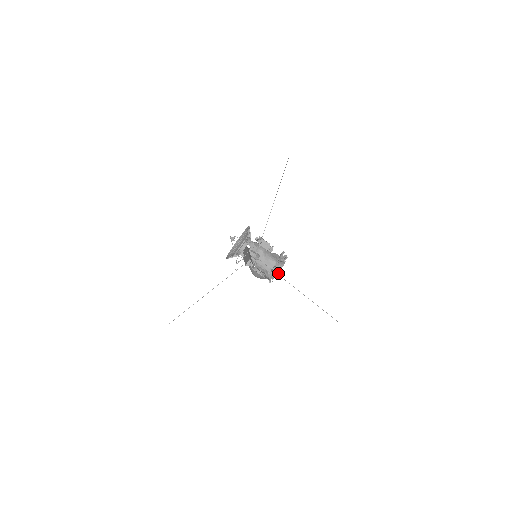
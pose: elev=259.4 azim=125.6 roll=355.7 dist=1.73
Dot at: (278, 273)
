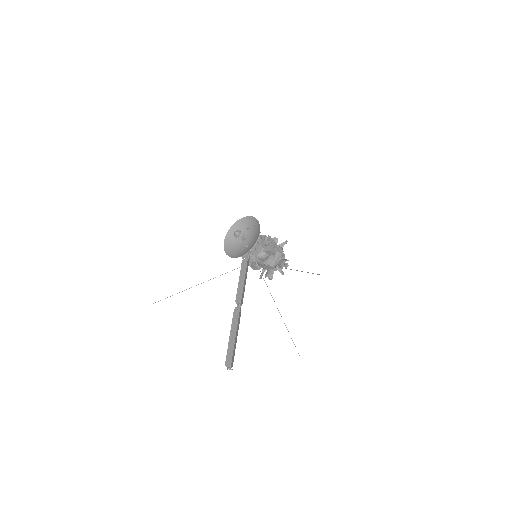
Dot at: occluded
